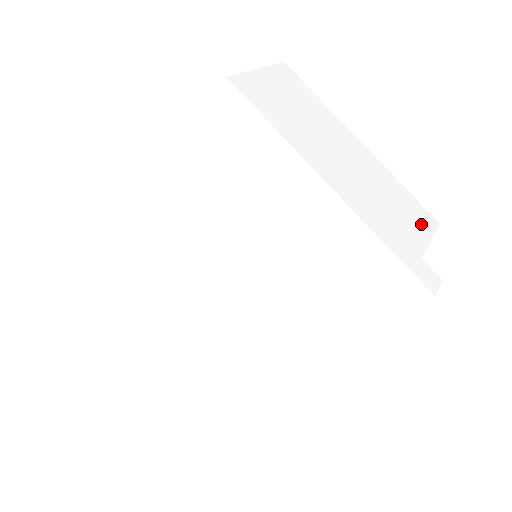
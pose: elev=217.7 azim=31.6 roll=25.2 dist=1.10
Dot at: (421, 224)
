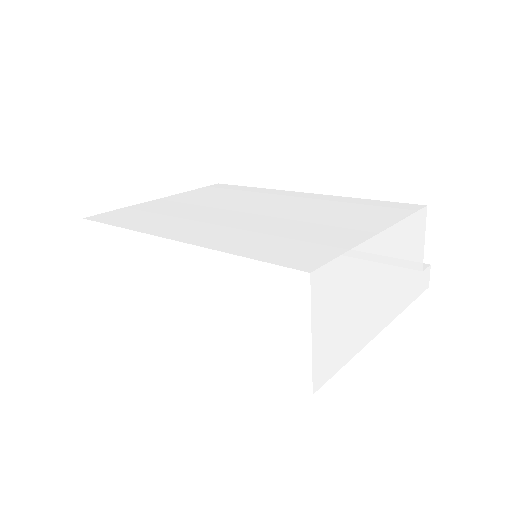
Dot at: (420, 237)
